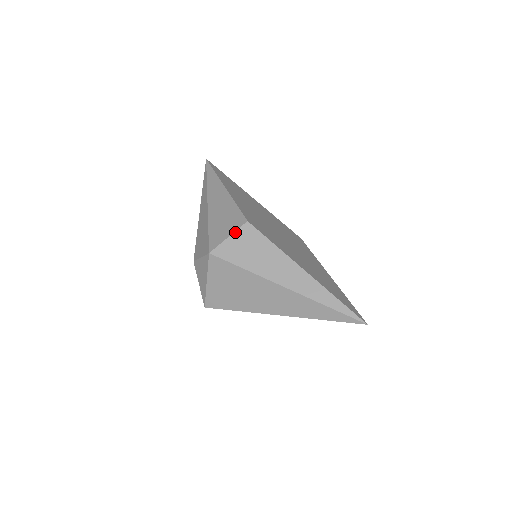
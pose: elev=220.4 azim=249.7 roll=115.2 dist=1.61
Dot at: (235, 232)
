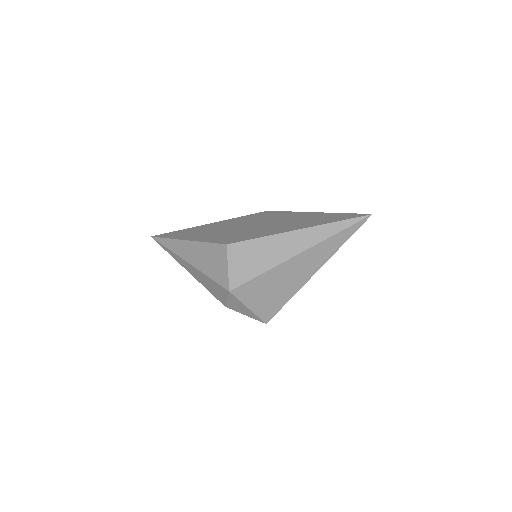
Dot at: (228, 260)
